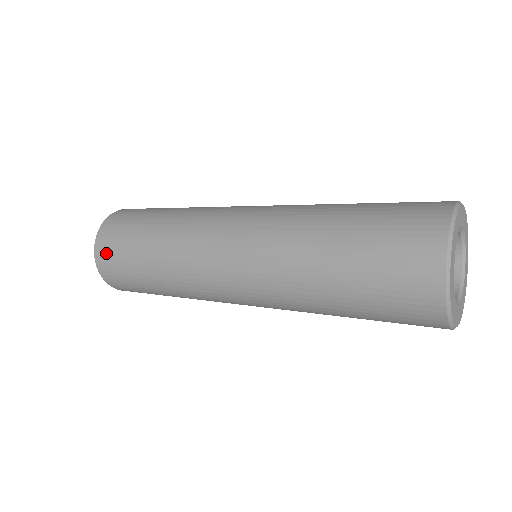
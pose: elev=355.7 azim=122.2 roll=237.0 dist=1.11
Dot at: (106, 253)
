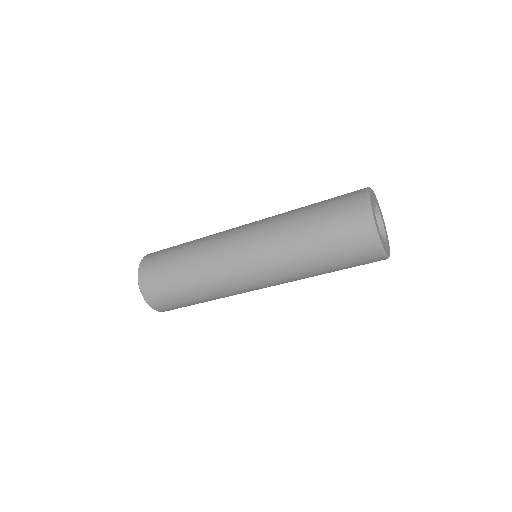
Dot at: (148, 278)
